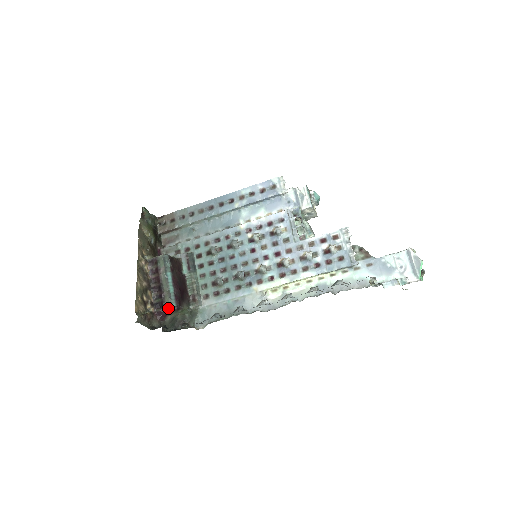
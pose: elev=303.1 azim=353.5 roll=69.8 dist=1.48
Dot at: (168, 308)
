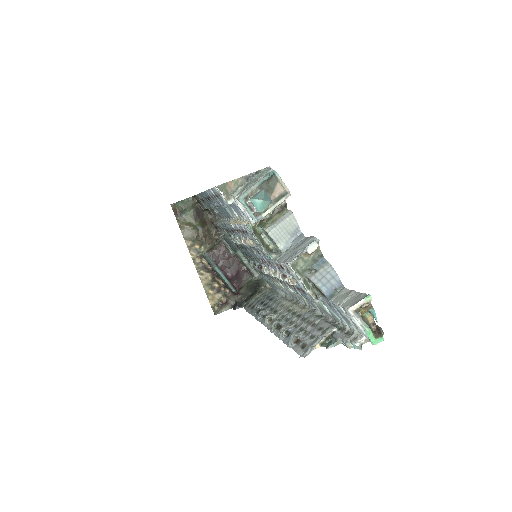
Dot at: occluded
